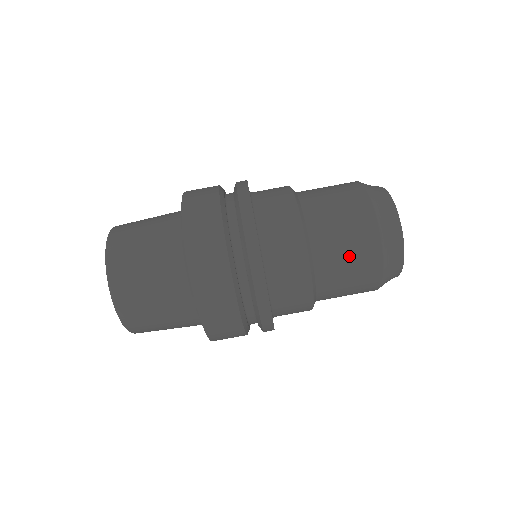
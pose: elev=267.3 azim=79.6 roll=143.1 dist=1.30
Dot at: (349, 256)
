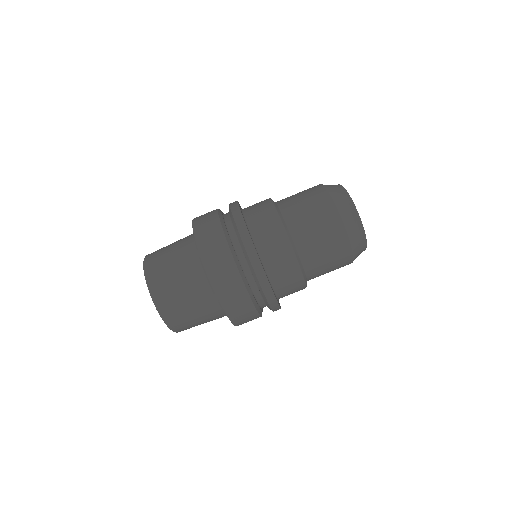
Dot at: (323, 242)
